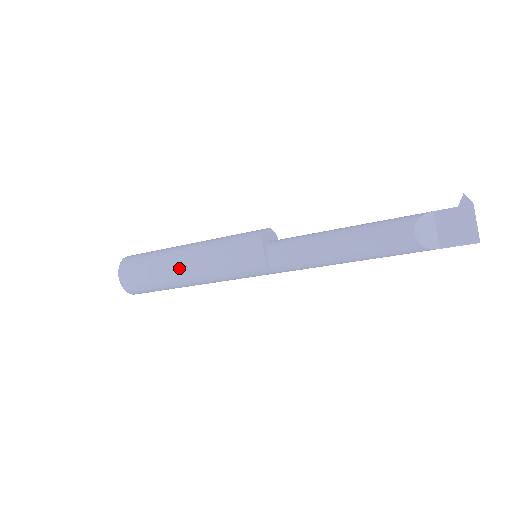
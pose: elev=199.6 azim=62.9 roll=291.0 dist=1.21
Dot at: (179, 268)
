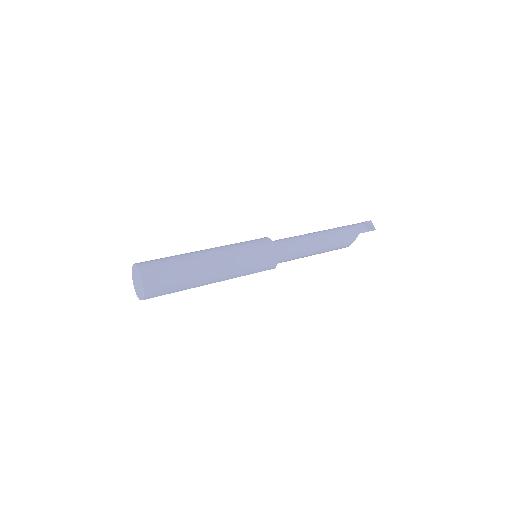
Dot at: occluded
